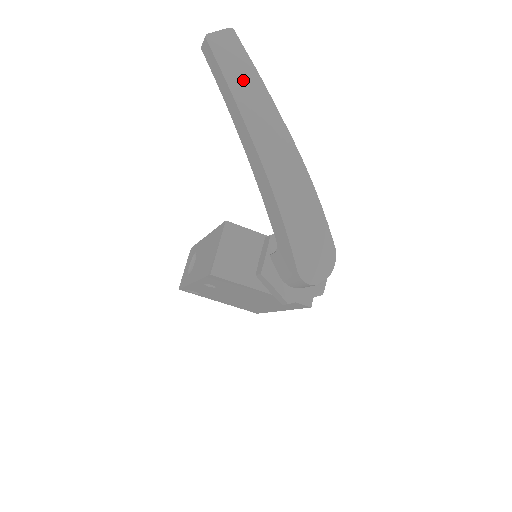
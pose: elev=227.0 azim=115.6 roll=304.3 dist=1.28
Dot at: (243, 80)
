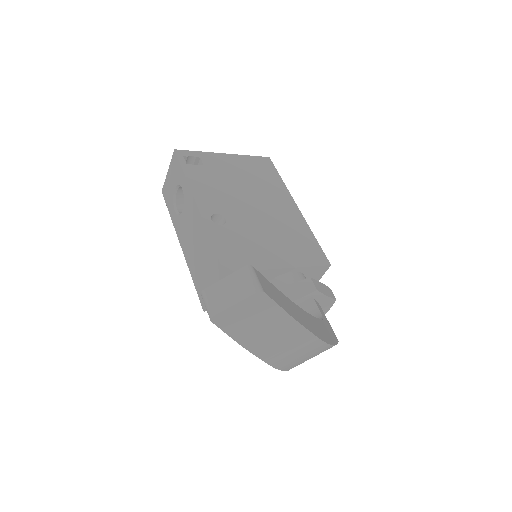
Dot at: (266, 333)
